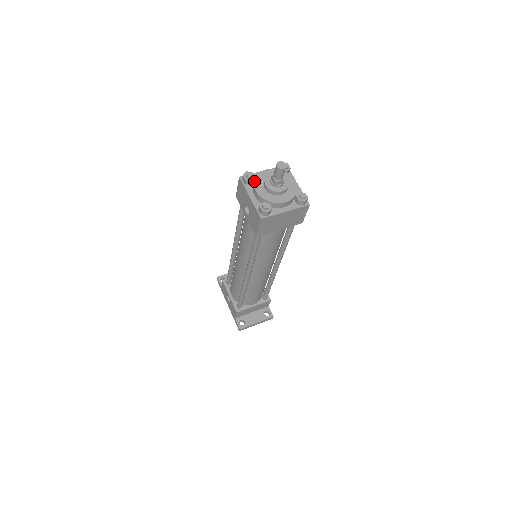
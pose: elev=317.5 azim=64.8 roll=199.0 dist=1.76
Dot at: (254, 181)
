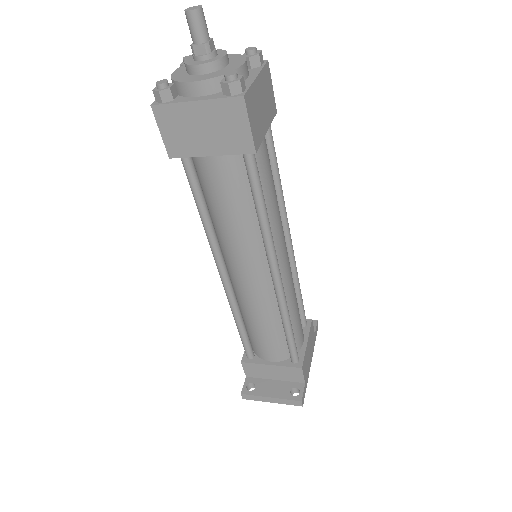
Dot at: occluded
